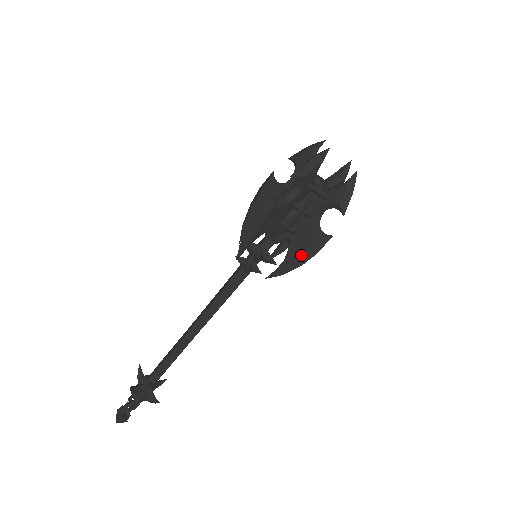
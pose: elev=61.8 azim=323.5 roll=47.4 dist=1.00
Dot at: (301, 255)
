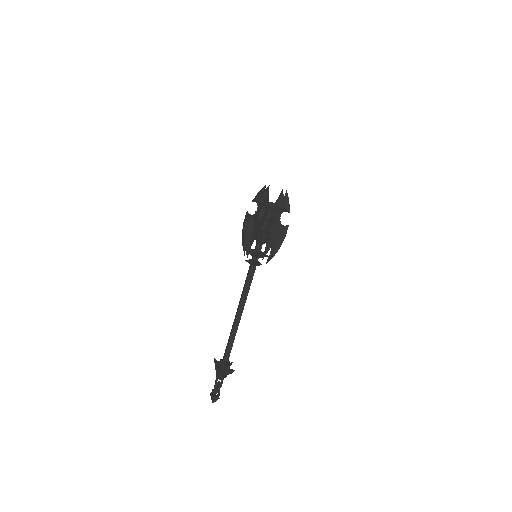
Dot at: (278, 241)
